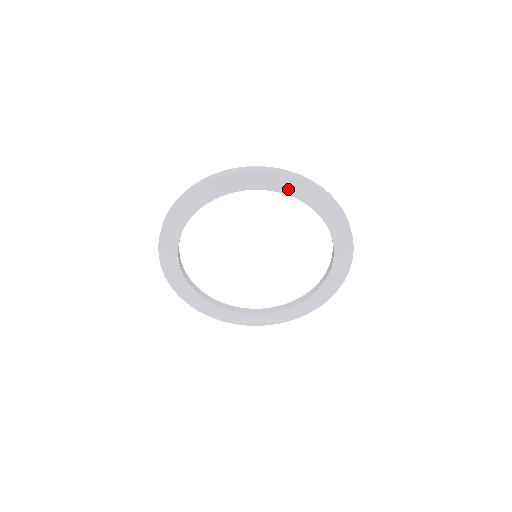
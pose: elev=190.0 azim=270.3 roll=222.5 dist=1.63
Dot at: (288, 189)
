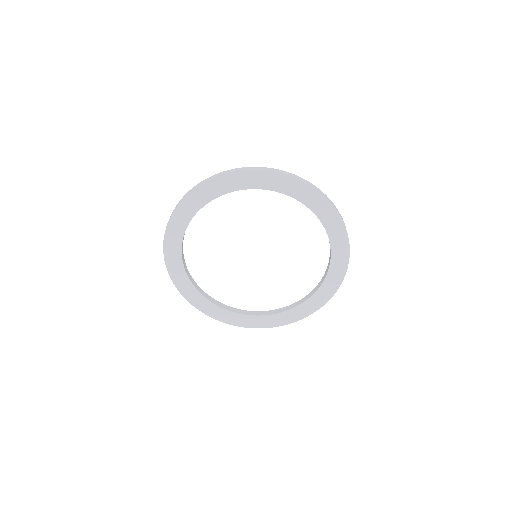
Dot at: (331, 229)
